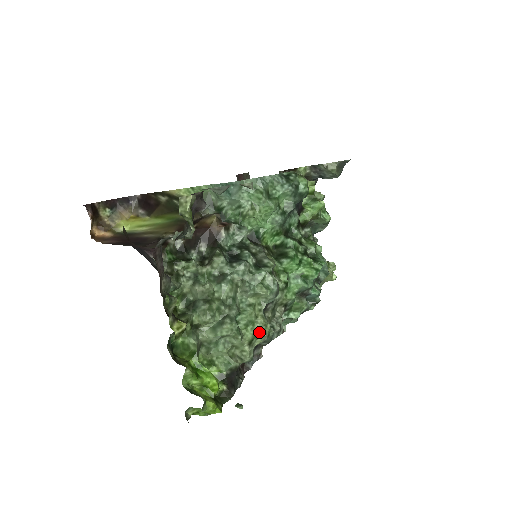
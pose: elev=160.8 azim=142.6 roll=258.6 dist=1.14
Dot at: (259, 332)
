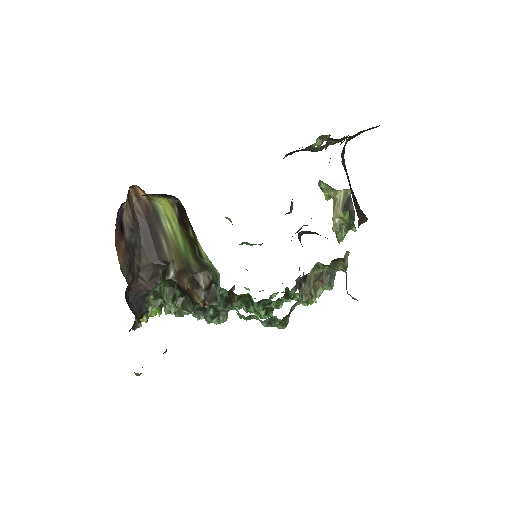
Dot at: occluded
